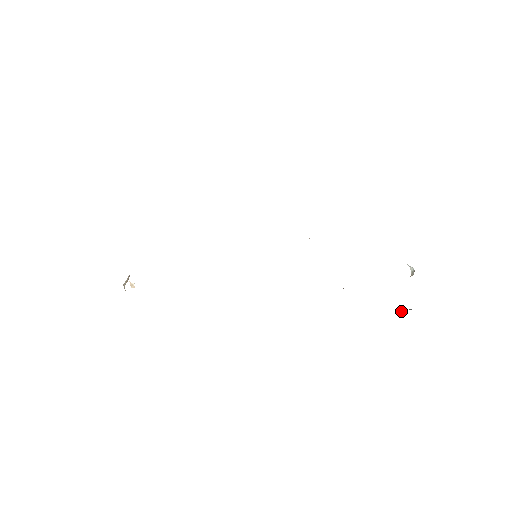
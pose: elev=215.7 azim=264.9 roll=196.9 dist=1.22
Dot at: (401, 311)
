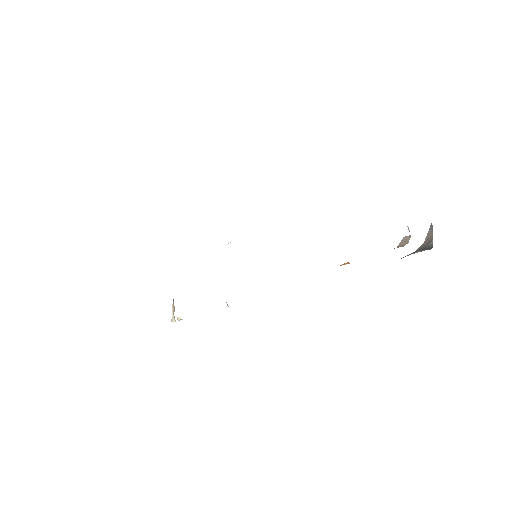
Dot at: (428, 234)
